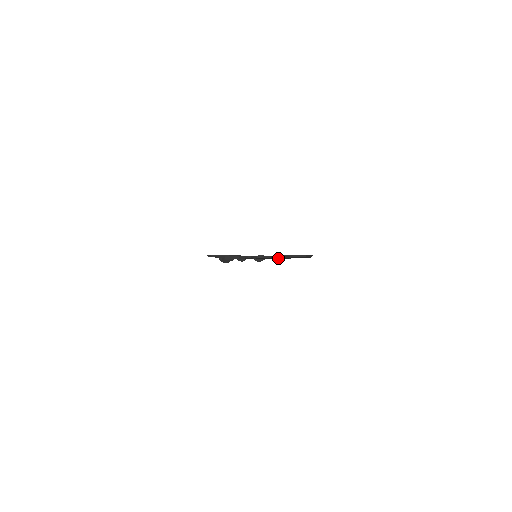
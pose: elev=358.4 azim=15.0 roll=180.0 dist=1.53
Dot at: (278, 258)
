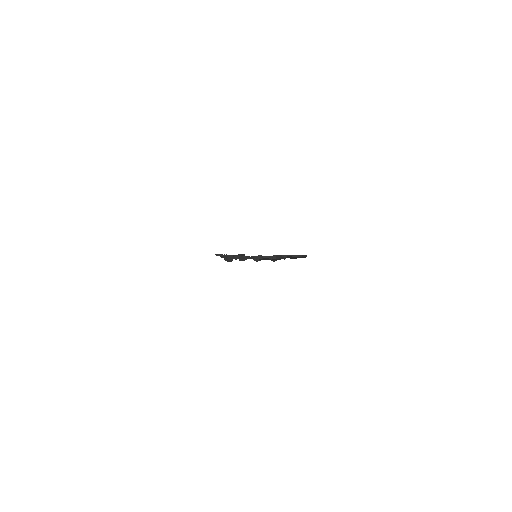
Dot at: (273, 259)
